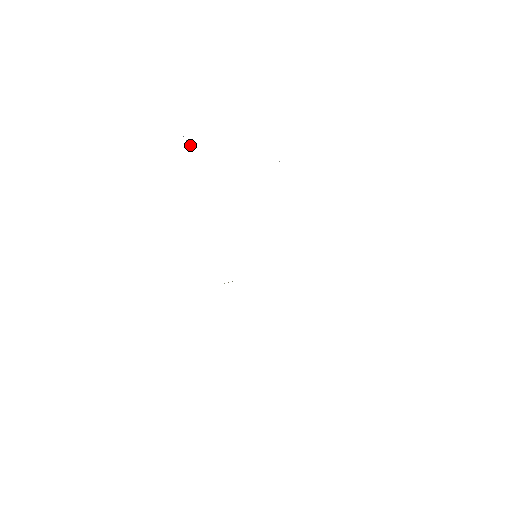
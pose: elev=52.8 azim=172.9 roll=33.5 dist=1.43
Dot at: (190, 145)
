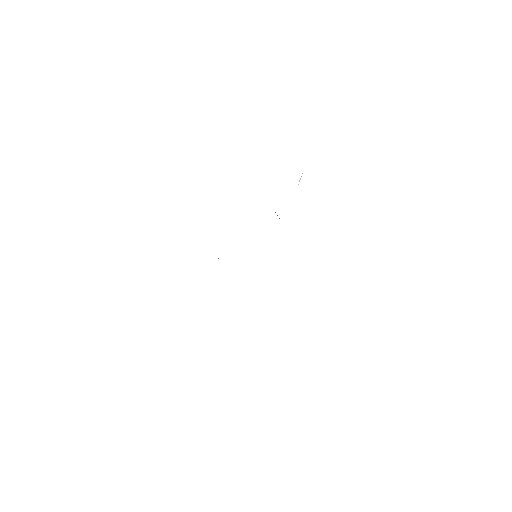
Dot at: occluded
